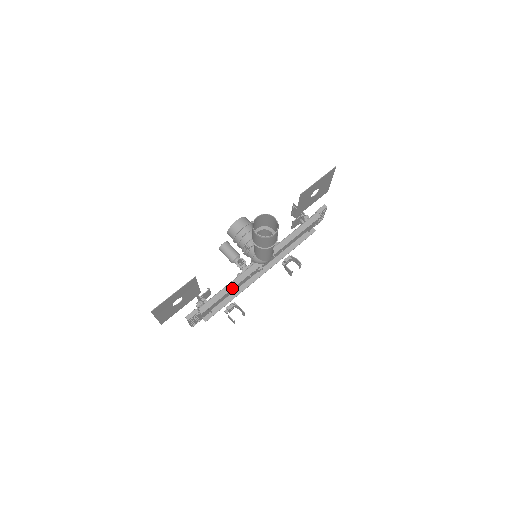
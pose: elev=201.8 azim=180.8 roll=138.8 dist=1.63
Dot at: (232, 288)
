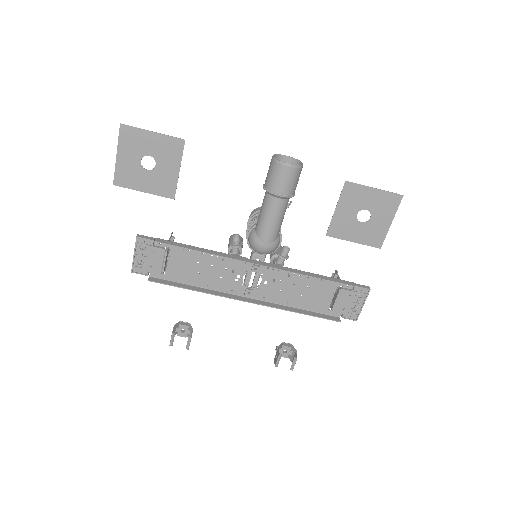
Dot at: (205, 252)
